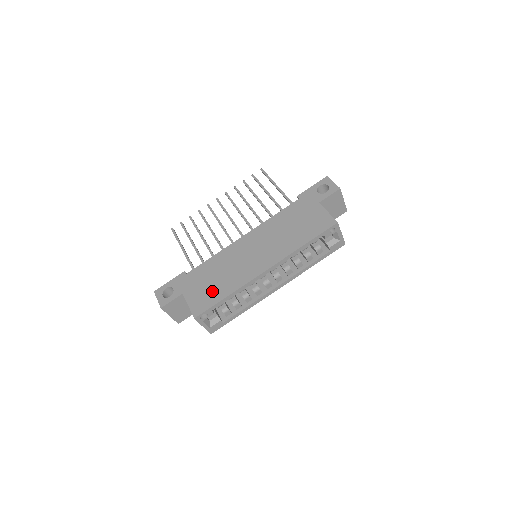
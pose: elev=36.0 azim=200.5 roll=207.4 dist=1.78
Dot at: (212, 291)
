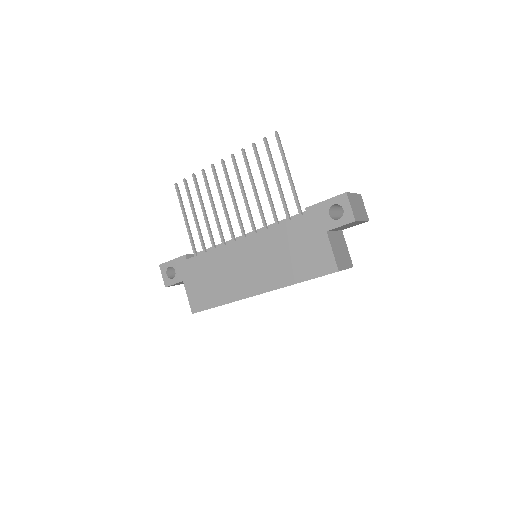
Dot at: (208, 293)
